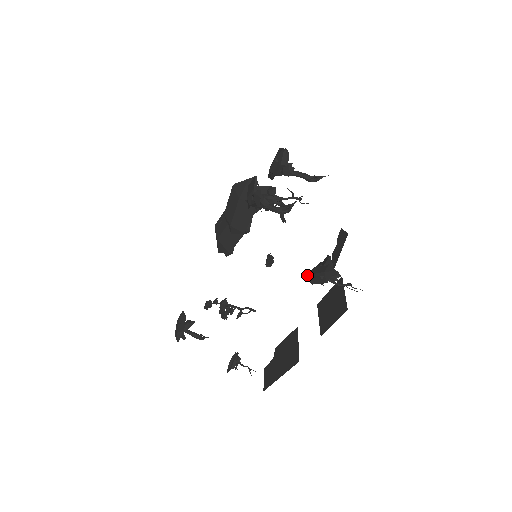
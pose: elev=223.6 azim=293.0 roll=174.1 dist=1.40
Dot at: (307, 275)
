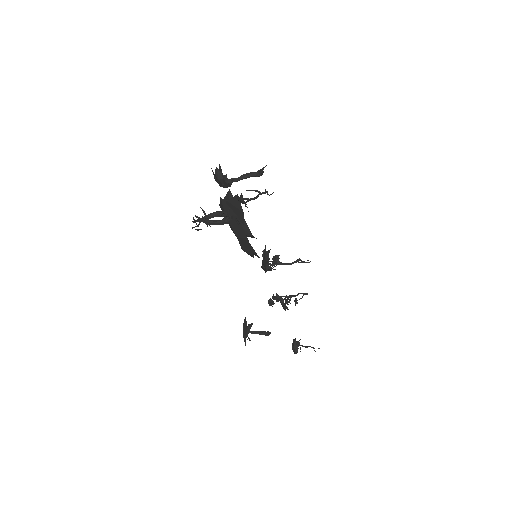
Dot at: occluded
